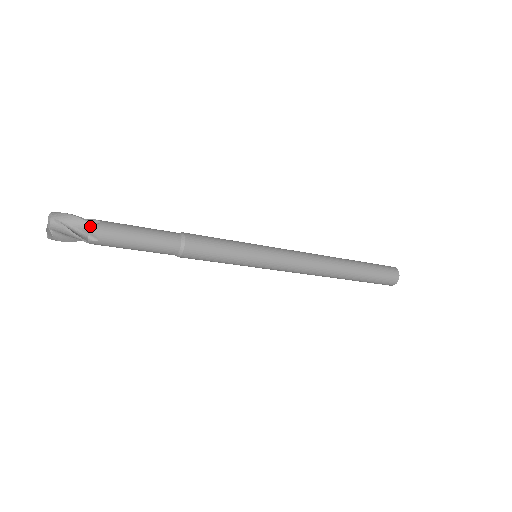
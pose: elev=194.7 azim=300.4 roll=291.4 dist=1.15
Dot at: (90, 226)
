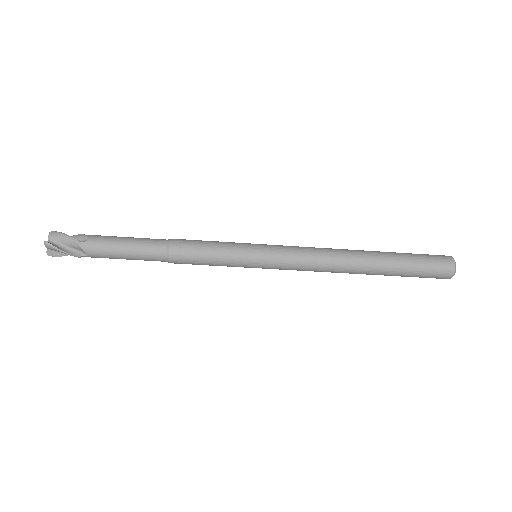
Dot at: (78, 245)
